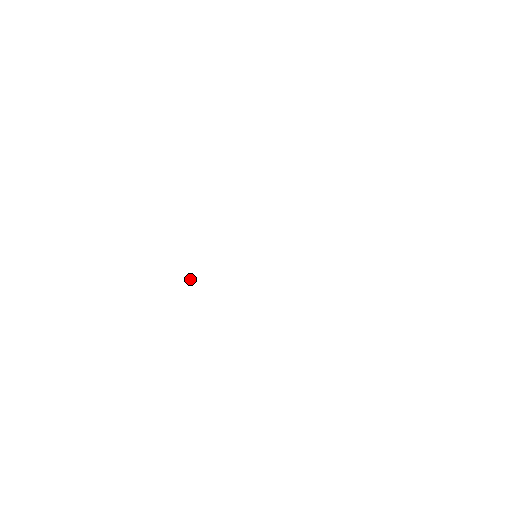
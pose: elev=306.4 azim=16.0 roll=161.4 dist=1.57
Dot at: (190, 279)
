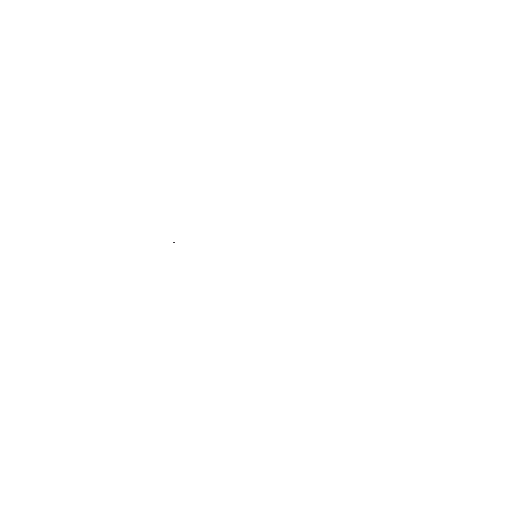
Dot at: occluded
